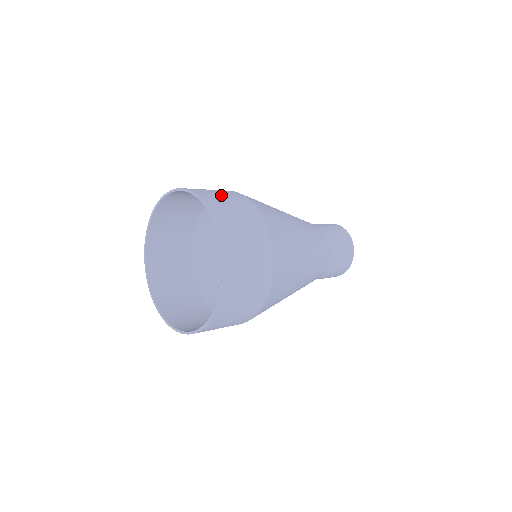
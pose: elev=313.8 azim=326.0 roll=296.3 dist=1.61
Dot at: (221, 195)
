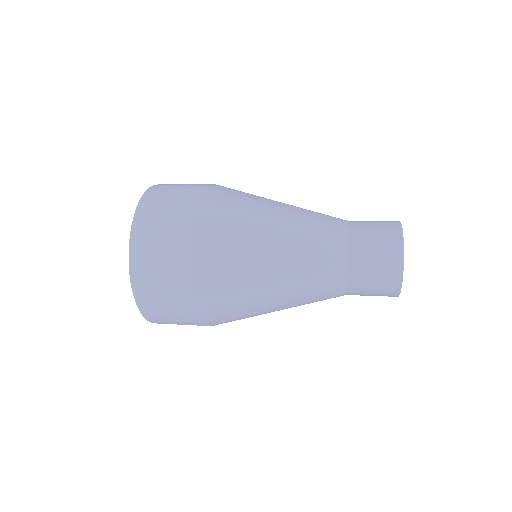
Dot at: occluded
